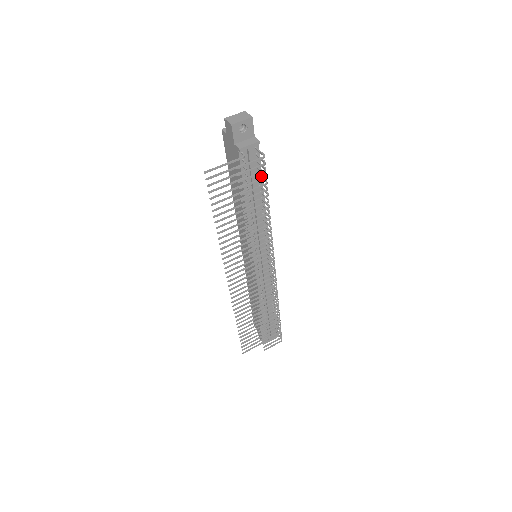
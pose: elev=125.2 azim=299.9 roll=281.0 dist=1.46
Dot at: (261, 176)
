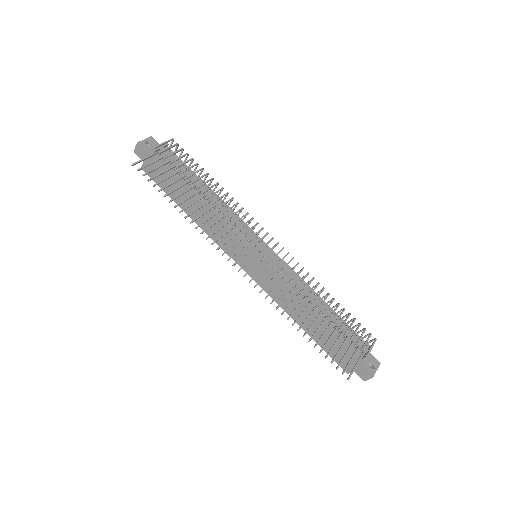
Dot at: (189, 165)
